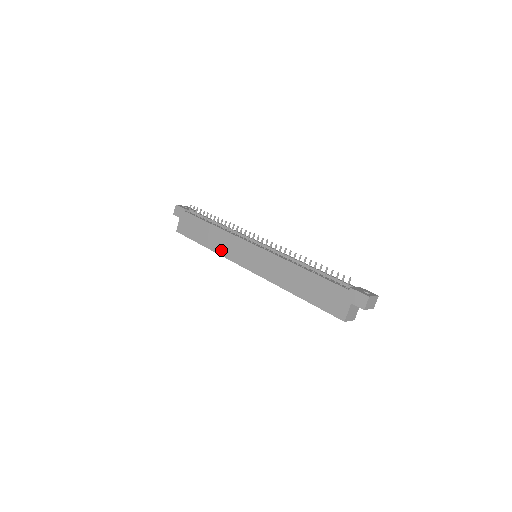
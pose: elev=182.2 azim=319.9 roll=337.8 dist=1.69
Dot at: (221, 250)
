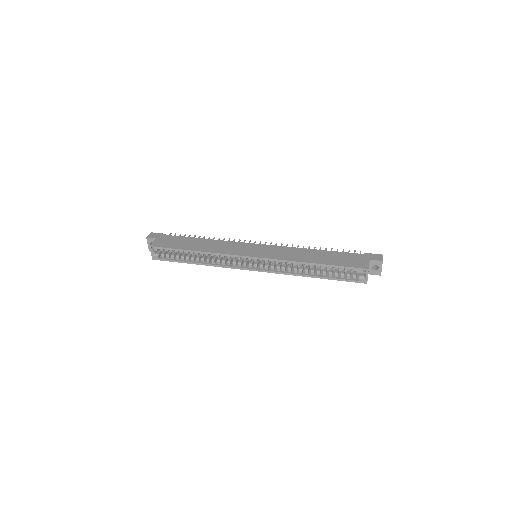
Dot at: (217, 250)
